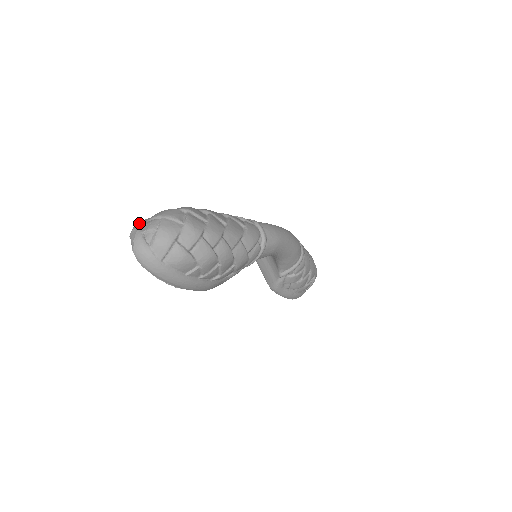
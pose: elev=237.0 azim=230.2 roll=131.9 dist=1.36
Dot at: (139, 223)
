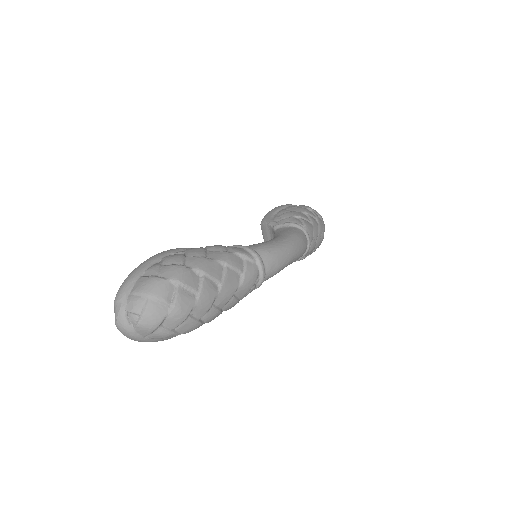
Dot at: (125, 290)
